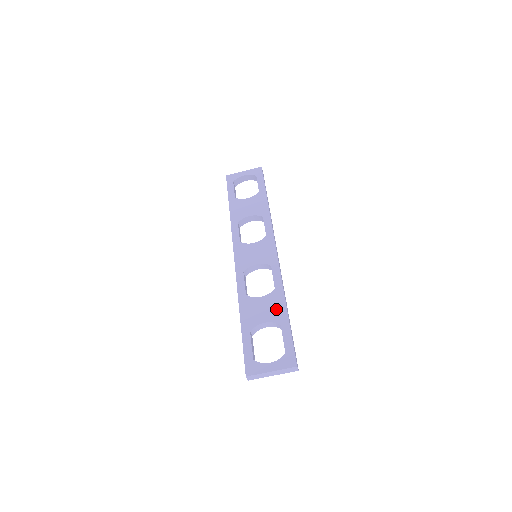
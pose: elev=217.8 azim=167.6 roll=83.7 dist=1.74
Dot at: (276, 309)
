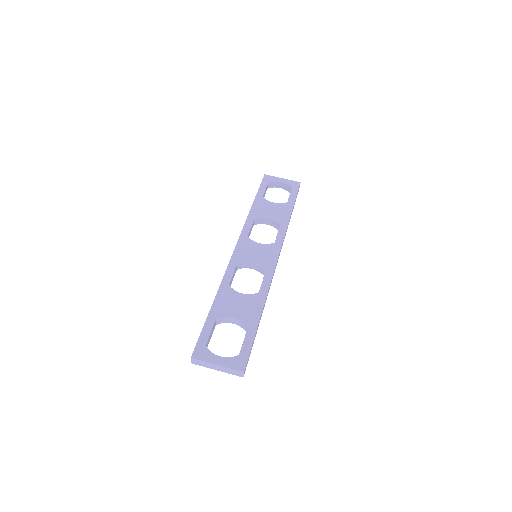
Dot at: (251, 311)
